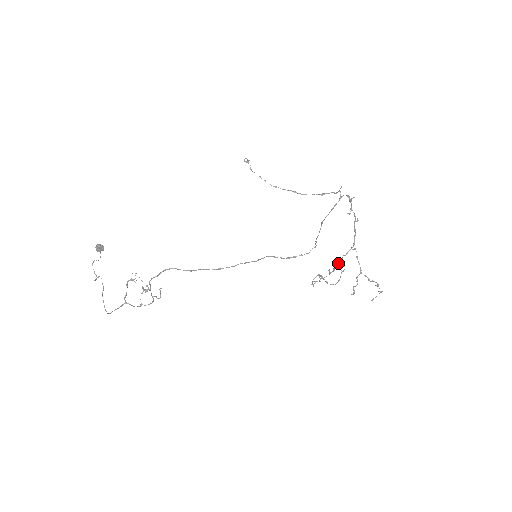
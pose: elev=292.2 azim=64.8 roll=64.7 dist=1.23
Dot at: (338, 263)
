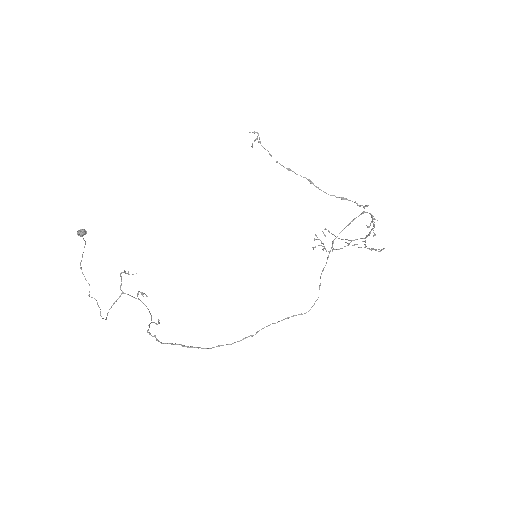
Dot at: occluded
